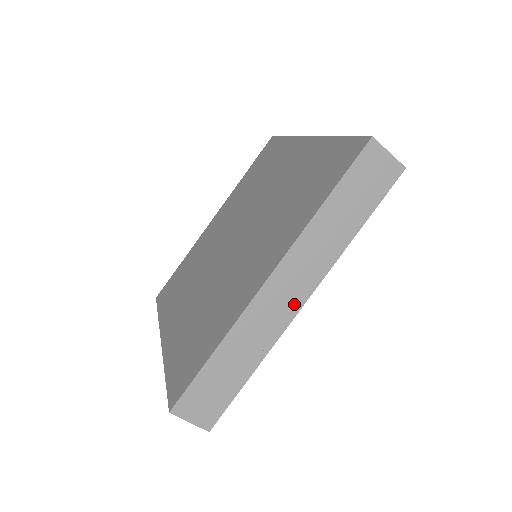
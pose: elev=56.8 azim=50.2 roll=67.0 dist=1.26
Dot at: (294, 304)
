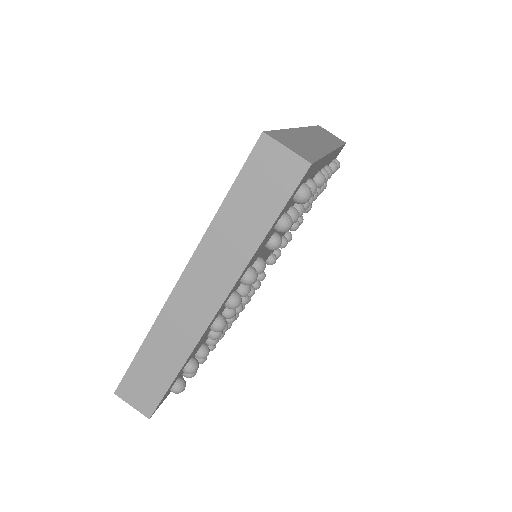
Dot at: (207, 310)
